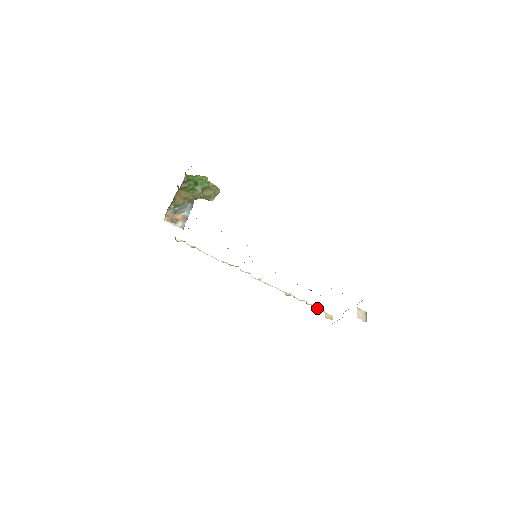
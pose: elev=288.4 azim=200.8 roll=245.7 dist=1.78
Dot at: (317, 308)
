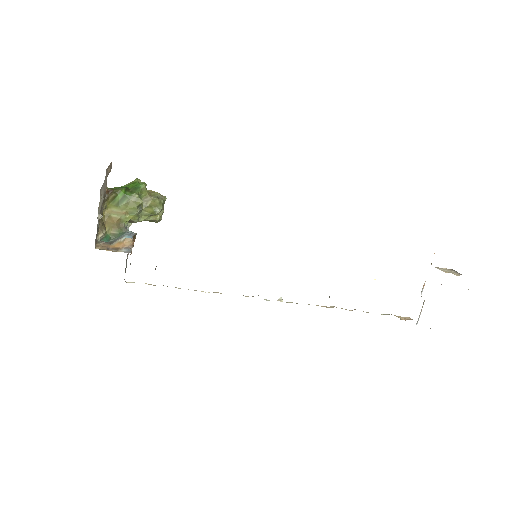
Dot at: (381, 314)
